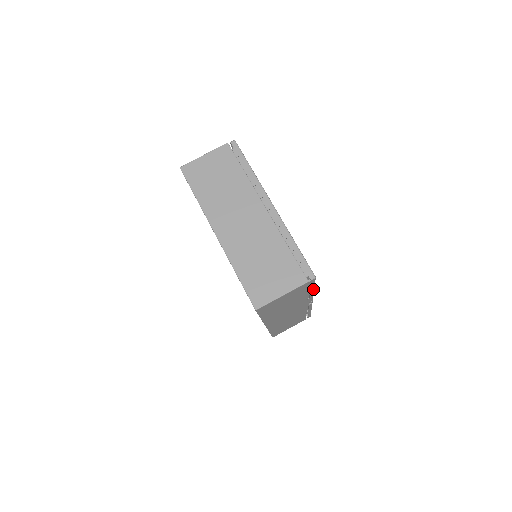
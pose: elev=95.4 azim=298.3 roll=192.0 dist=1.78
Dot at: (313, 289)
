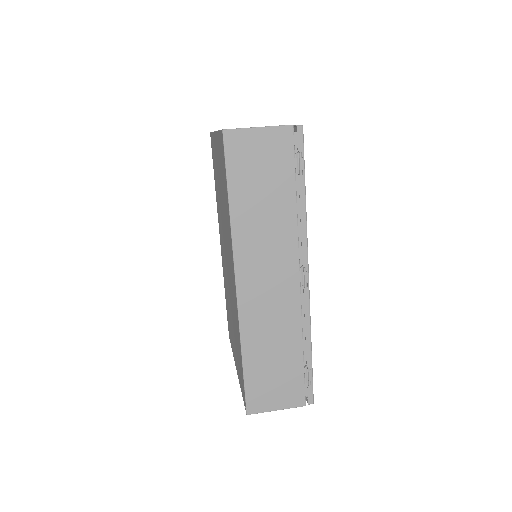
Dot at: (304, 190)
